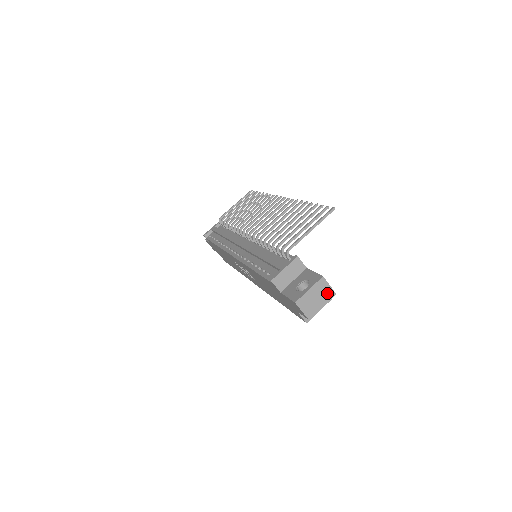
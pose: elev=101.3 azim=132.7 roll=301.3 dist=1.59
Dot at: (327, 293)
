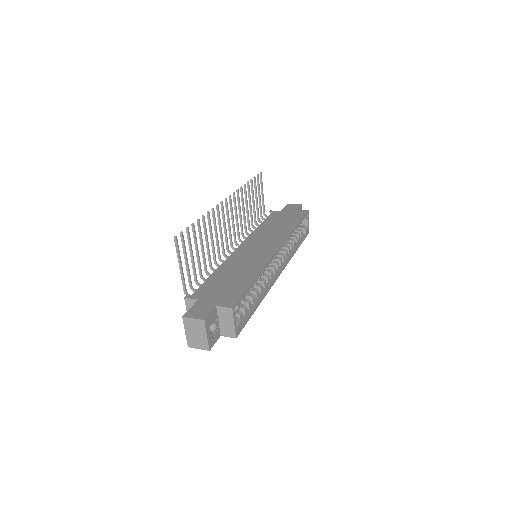
Dot at: (198, 325)
